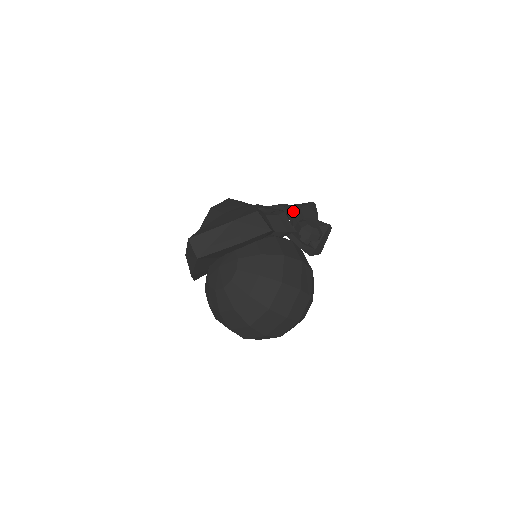
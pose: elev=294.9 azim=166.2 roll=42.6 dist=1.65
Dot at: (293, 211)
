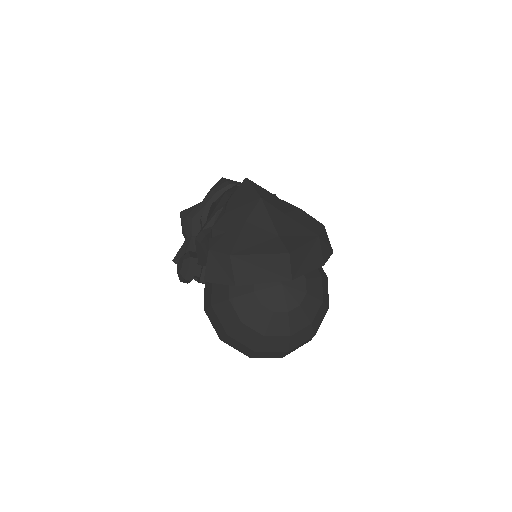
Dot at: occluded
